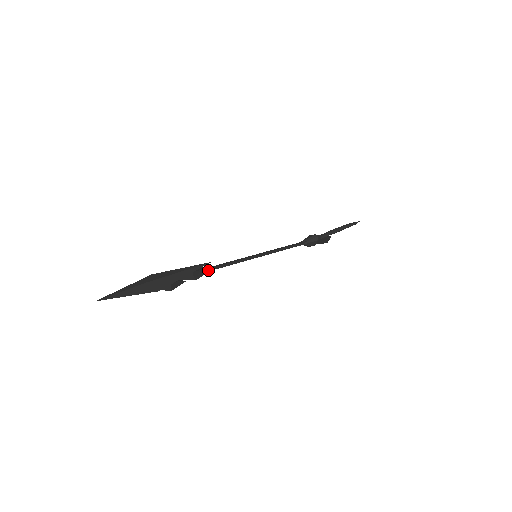
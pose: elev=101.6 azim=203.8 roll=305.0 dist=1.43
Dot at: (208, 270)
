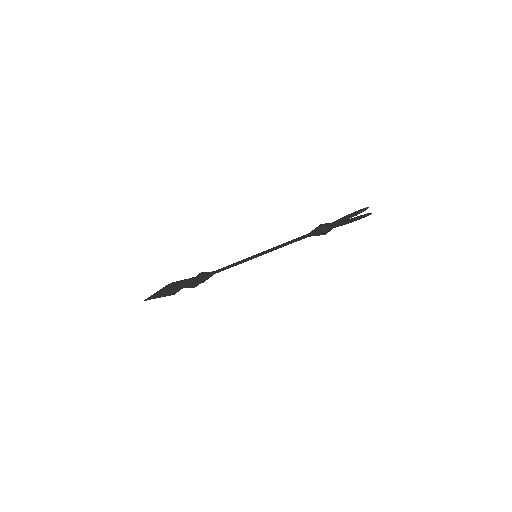
Dot at: (213, 274)
